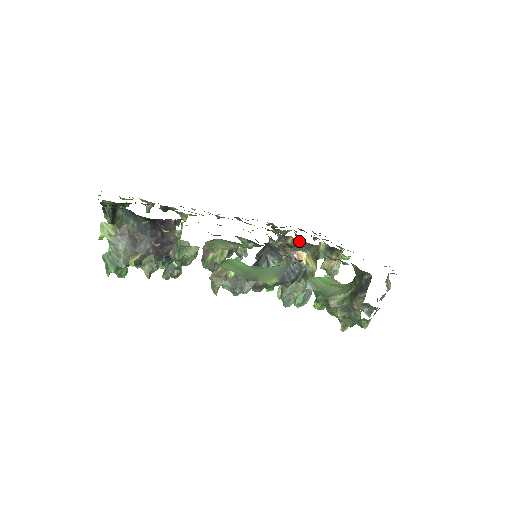
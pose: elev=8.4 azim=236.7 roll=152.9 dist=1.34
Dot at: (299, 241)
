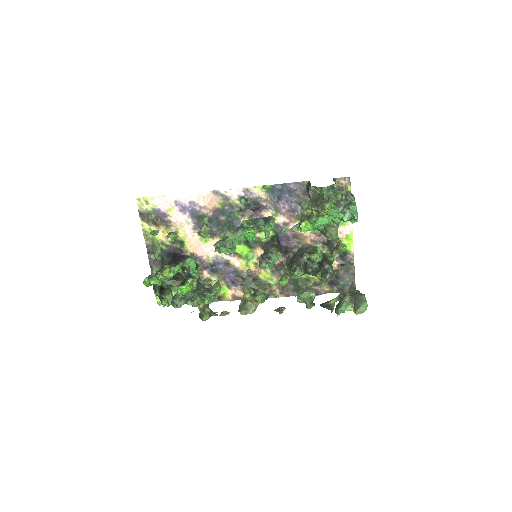
Dot at: (297, 251)
